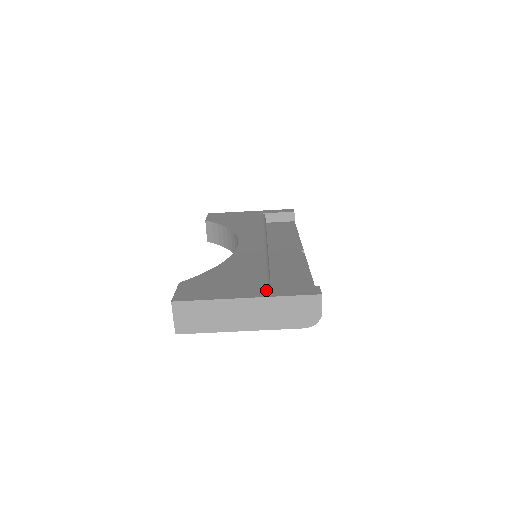
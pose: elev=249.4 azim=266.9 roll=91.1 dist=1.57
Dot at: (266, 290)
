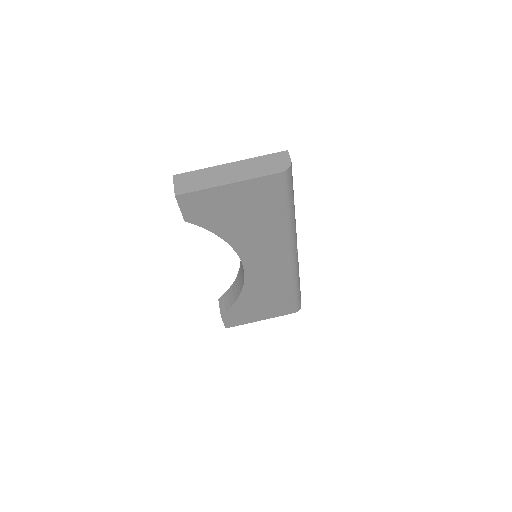
Dot at: occluded
